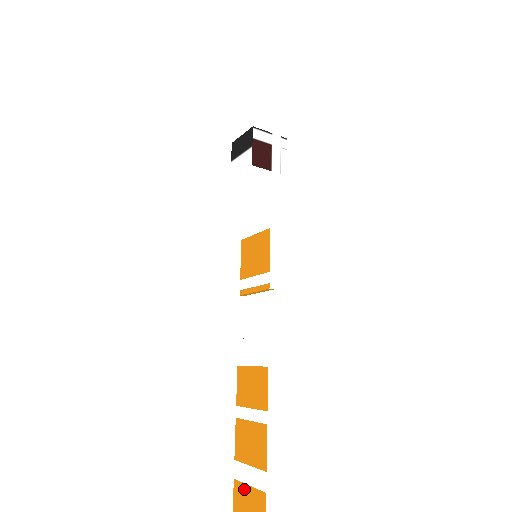
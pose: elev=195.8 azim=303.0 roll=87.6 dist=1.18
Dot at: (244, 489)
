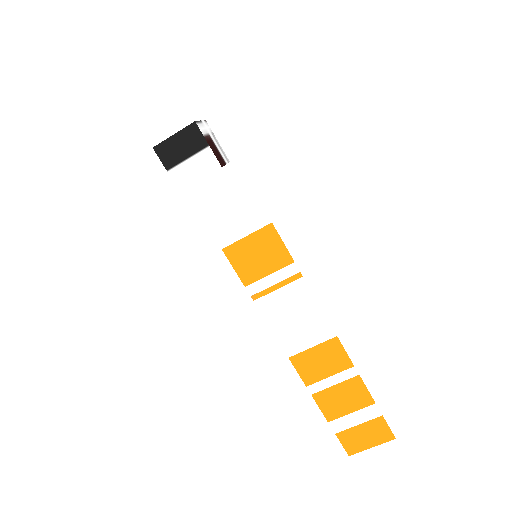
Dot at: (354, 431)
